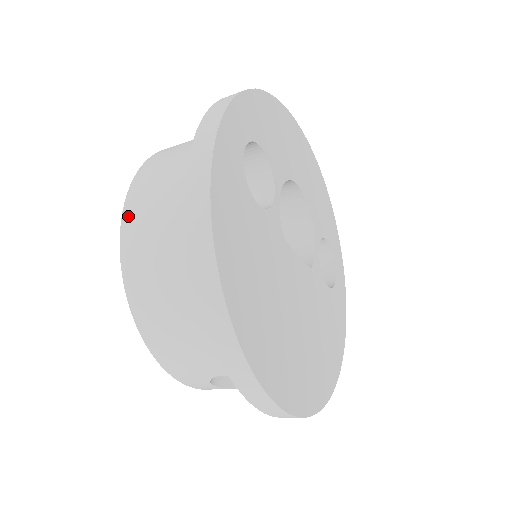
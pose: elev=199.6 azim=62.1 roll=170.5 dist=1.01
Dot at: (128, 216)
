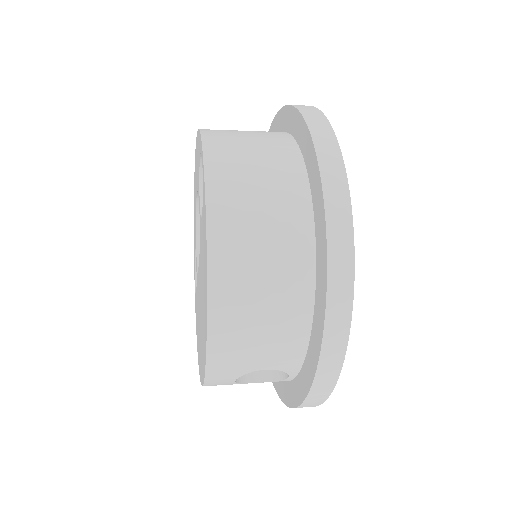
Dot at: (215, 197)
